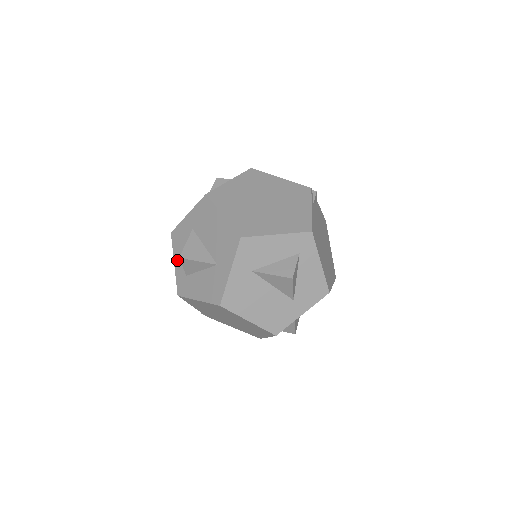
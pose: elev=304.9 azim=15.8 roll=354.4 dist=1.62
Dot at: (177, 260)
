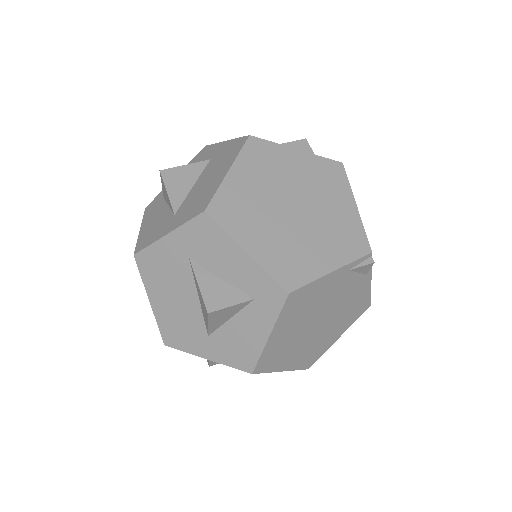
Dot at: occluded
